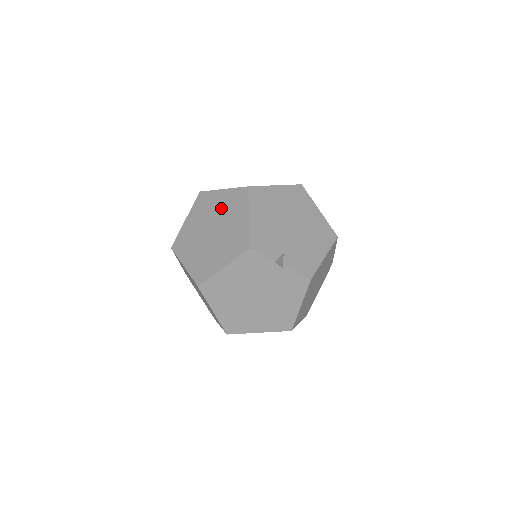
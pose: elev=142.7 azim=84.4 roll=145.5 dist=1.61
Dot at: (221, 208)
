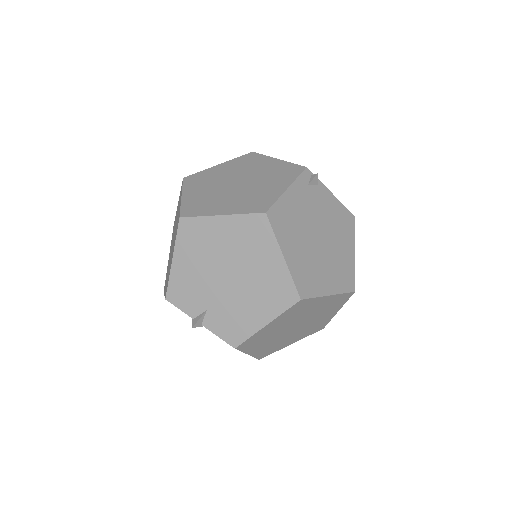
Dot at: occluded
